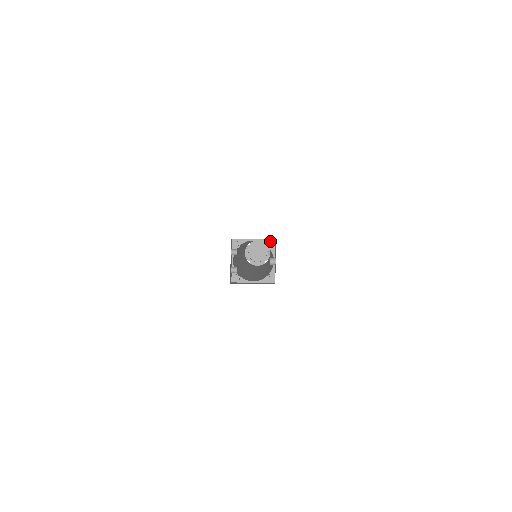
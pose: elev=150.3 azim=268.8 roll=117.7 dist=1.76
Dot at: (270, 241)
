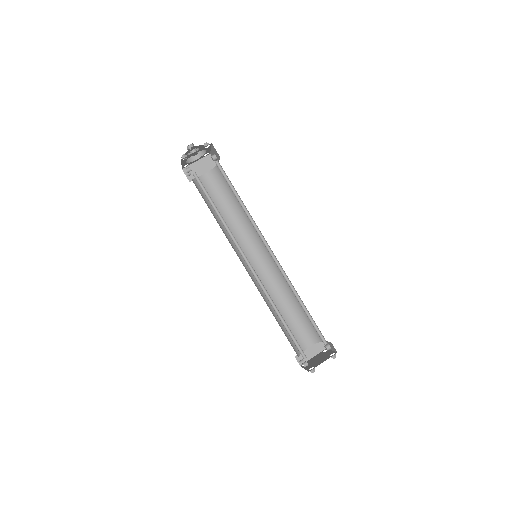
Dot at: occluded
